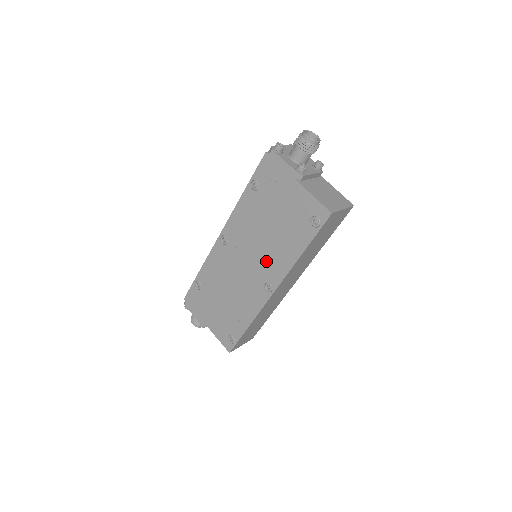
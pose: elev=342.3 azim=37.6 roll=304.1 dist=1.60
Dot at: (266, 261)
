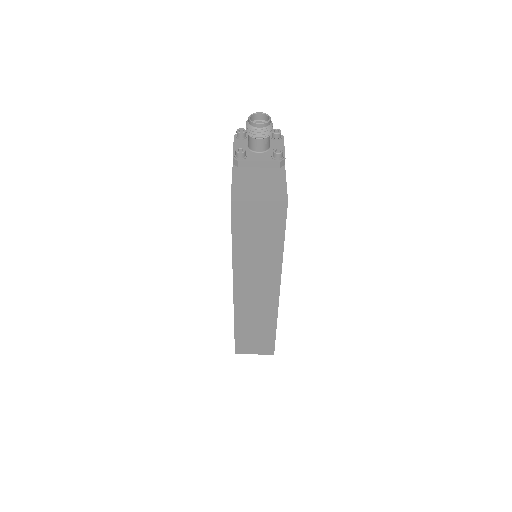
Dot at: occluded
